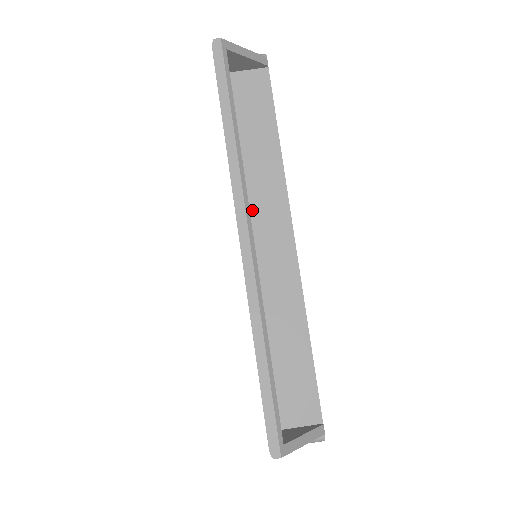
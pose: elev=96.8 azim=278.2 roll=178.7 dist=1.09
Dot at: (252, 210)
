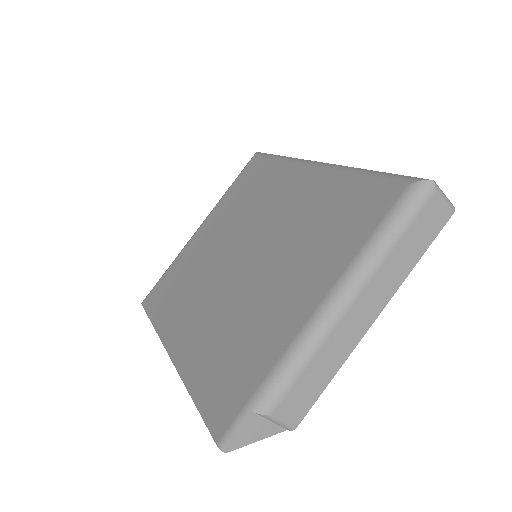
Dot at: occluded
